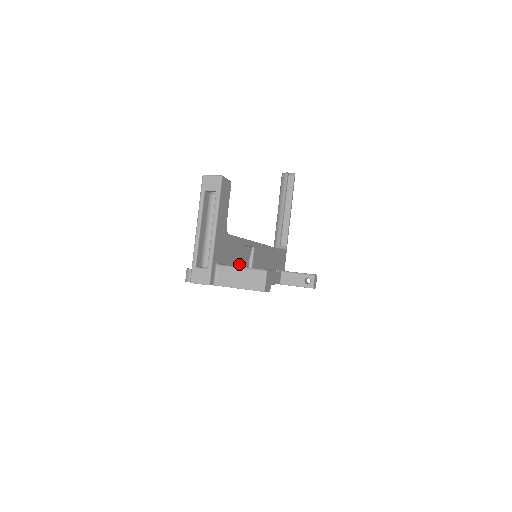
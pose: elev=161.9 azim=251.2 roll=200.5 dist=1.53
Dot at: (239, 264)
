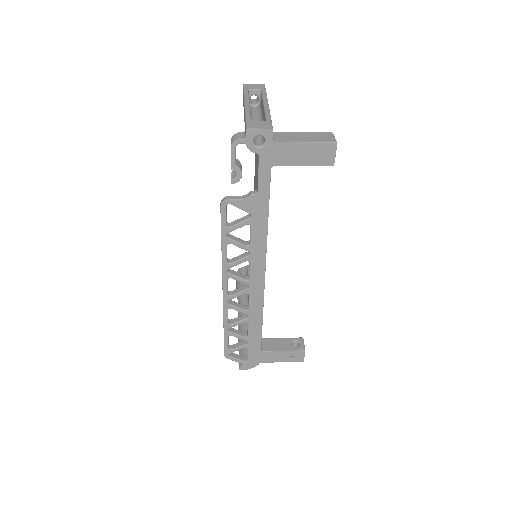
Dot at: occluded
